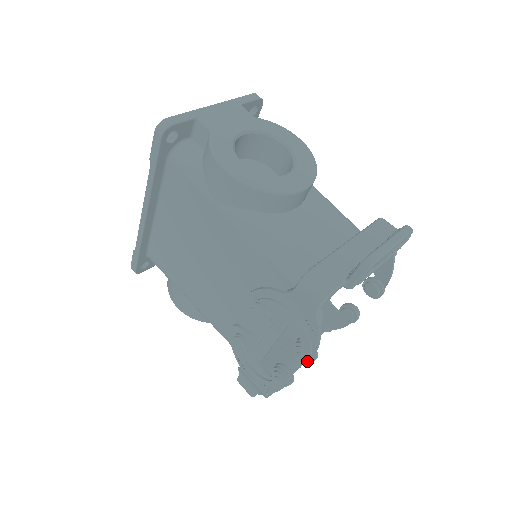
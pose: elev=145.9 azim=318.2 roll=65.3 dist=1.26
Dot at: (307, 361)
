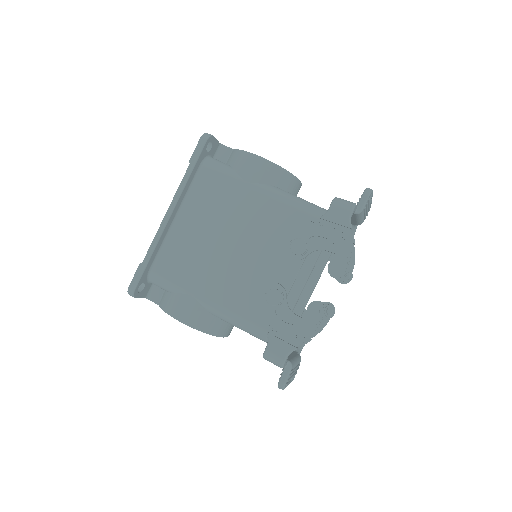
Dot at: (345, 270)
